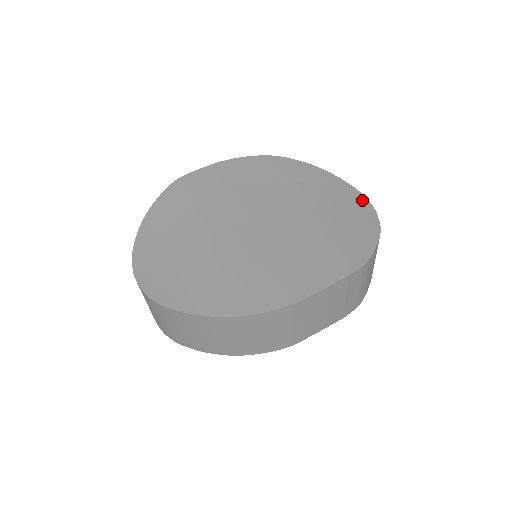
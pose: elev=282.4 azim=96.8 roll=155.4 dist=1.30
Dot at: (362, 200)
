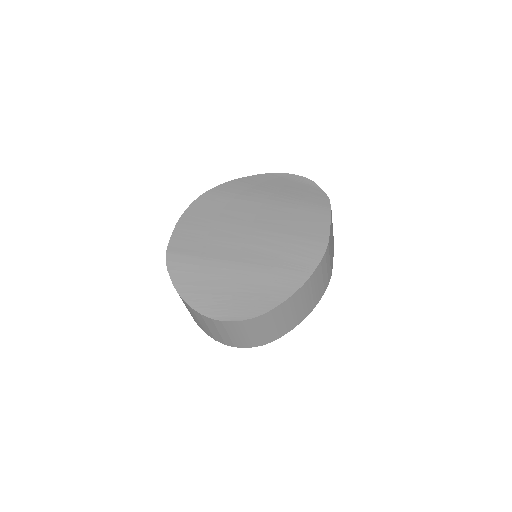
Dot at: (280, 175)
